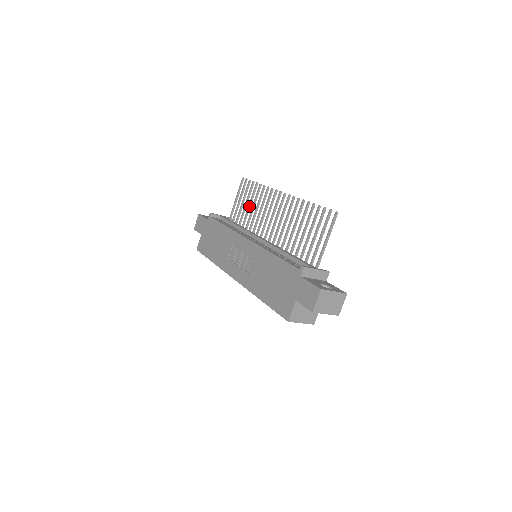
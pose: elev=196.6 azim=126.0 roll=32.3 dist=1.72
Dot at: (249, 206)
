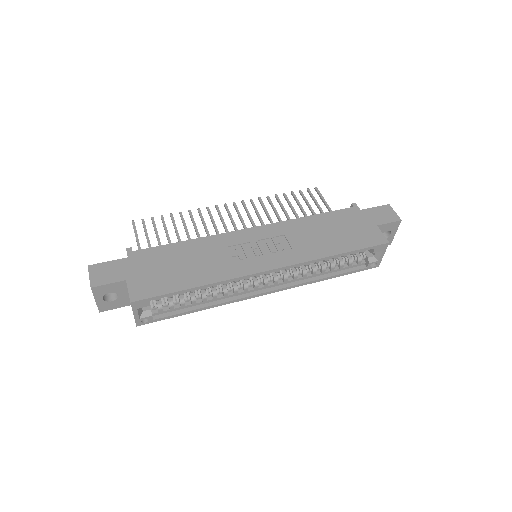
Dot at: occluded
